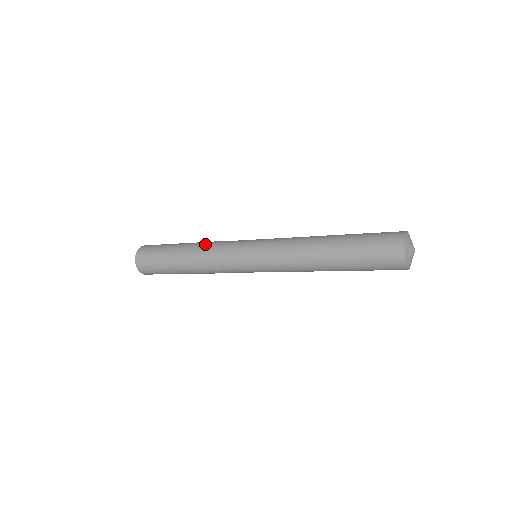
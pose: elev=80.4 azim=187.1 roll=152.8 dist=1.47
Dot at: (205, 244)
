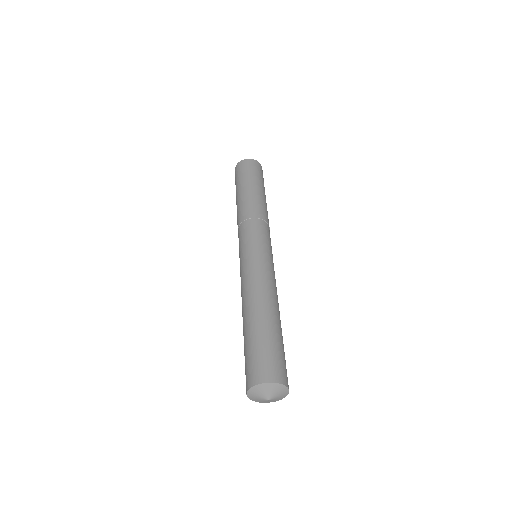
Dot at: (237, 220)
